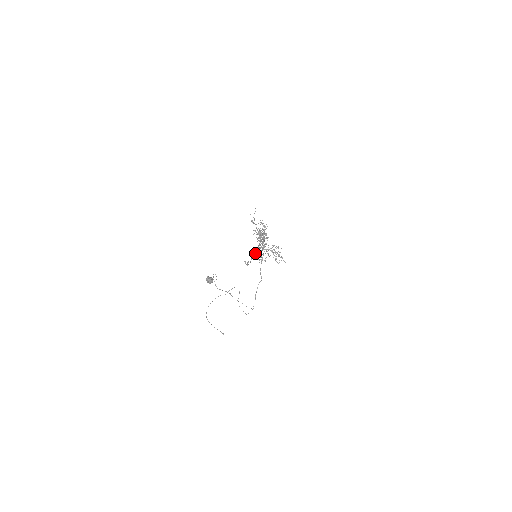
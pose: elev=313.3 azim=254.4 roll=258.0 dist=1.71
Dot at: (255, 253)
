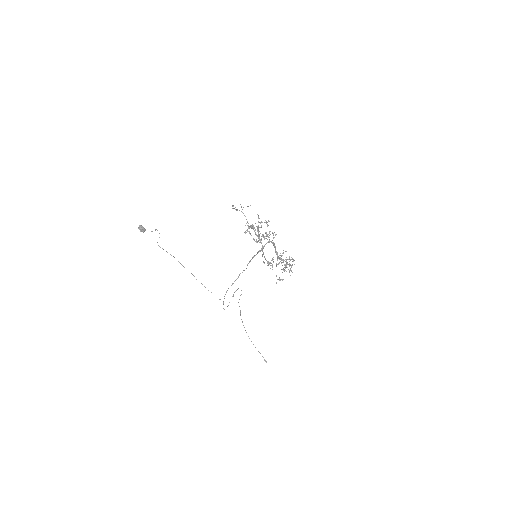
Dot at: (276, 263)
